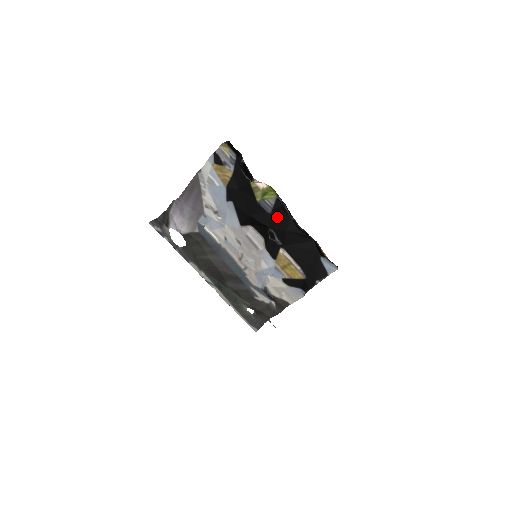
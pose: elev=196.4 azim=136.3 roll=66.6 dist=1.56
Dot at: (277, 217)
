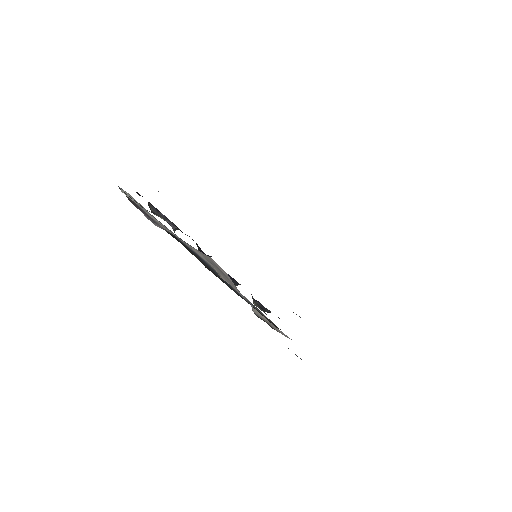
Dot at: occluded
